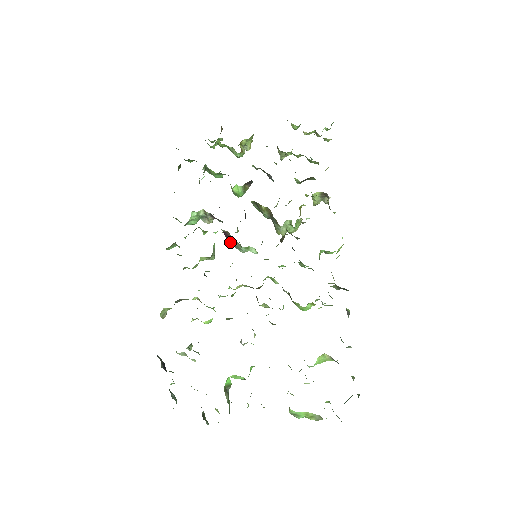
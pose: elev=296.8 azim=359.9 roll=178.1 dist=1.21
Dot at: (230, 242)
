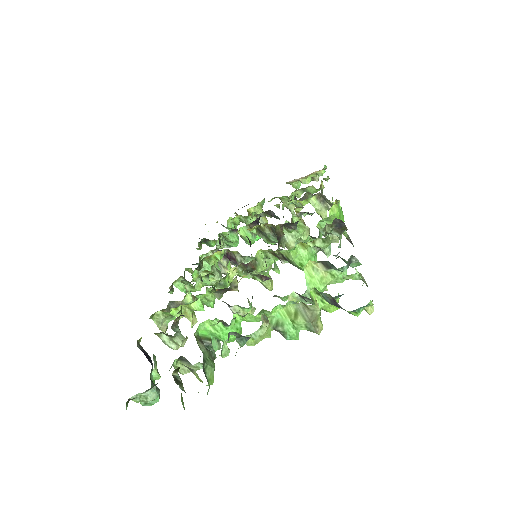
Dot at: occluded
